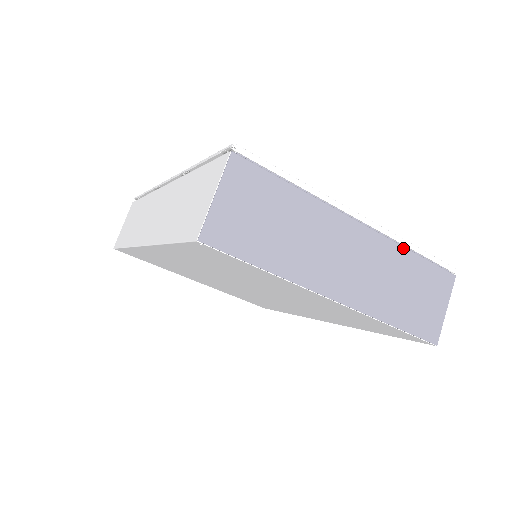
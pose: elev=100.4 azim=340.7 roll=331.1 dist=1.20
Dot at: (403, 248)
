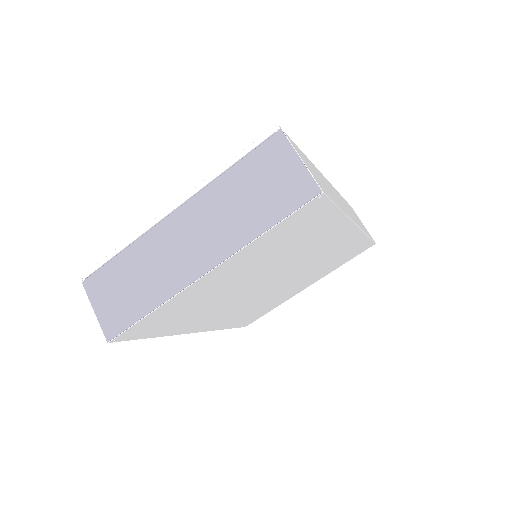
Dot at: (217, 180)
